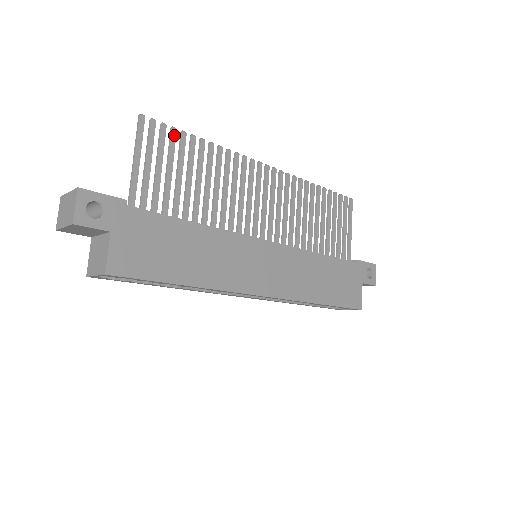
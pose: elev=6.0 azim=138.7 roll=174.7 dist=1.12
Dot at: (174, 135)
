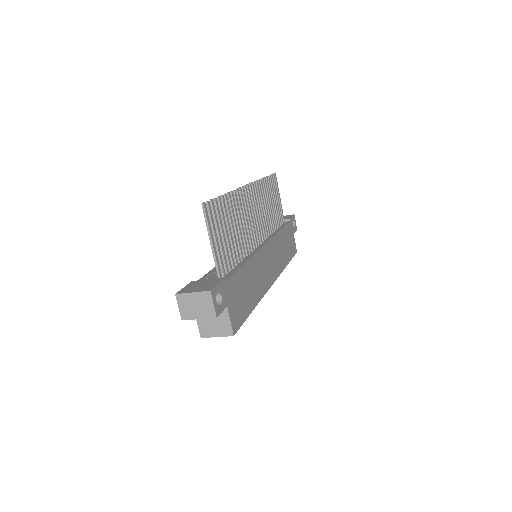
Dot at: (217, 204)
